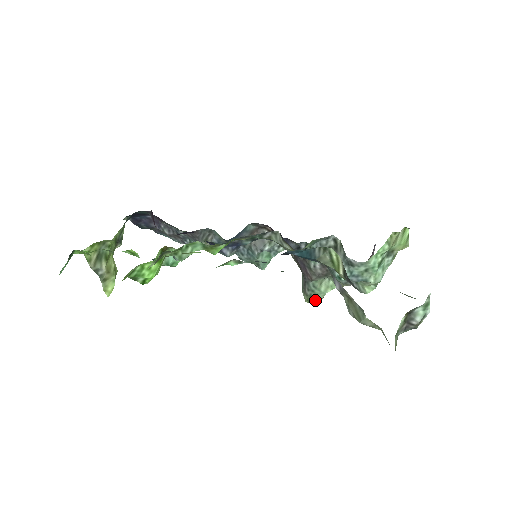
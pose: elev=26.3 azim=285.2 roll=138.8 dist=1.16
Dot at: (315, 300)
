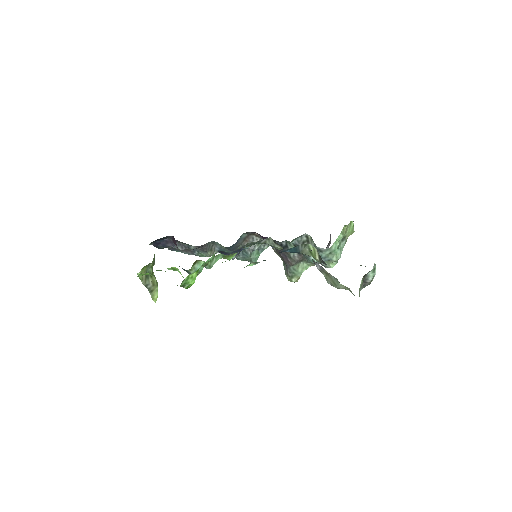
Dot at: (295, 279)
